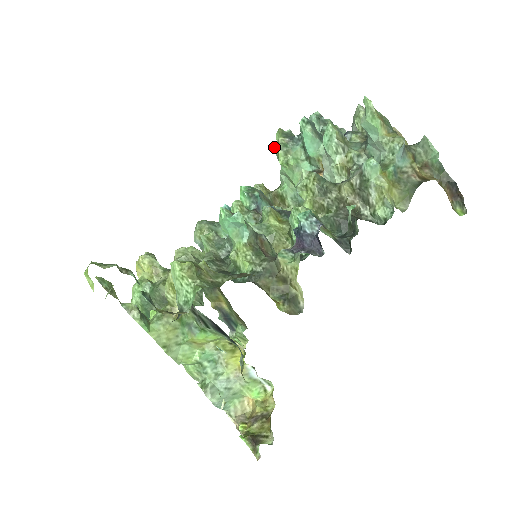
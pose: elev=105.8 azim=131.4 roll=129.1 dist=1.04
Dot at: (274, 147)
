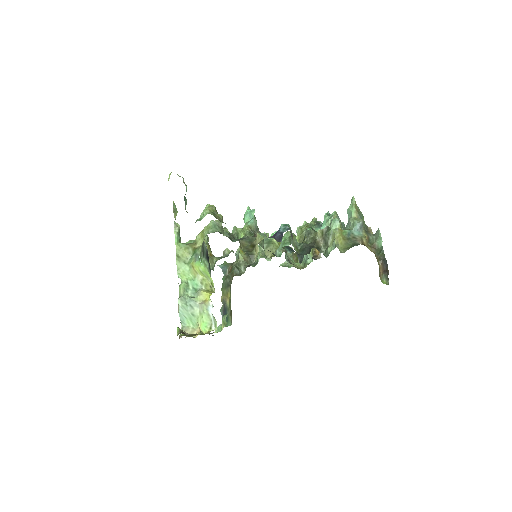
Dot at: occluded
